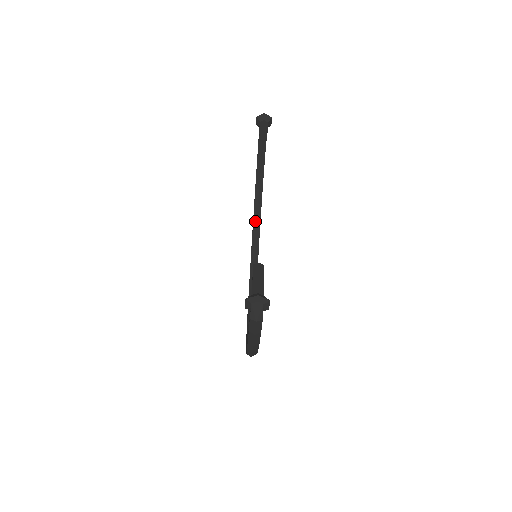
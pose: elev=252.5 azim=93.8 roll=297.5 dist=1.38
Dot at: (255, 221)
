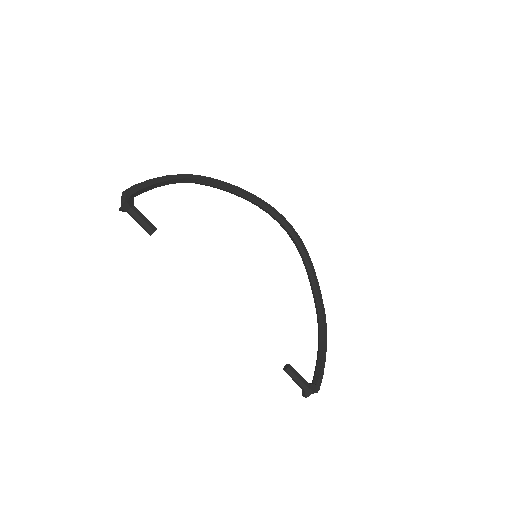
Dot at: occluded
